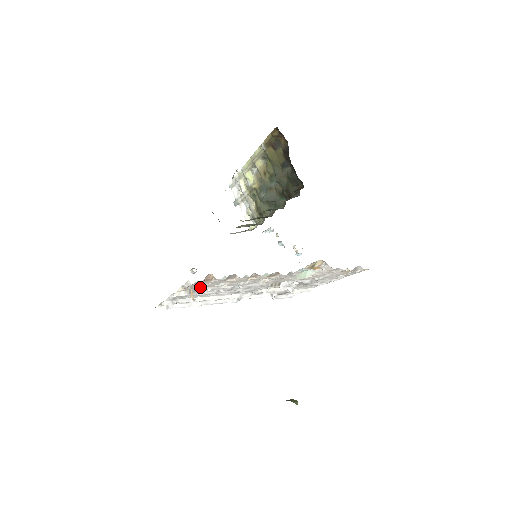
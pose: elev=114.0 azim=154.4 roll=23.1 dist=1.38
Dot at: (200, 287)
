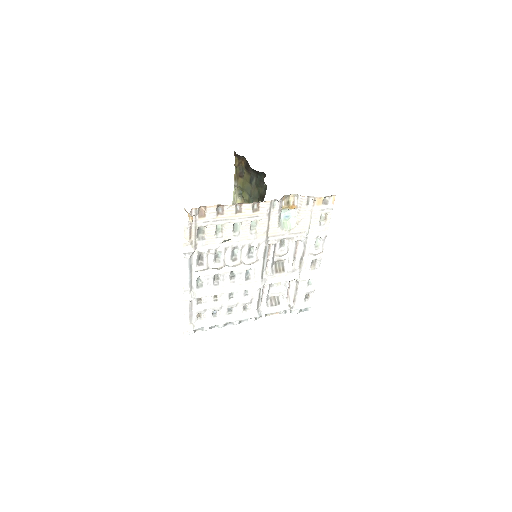
Dot at: (202, 240)
